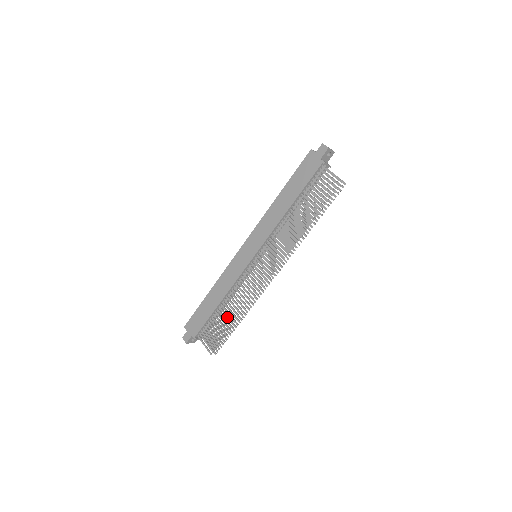
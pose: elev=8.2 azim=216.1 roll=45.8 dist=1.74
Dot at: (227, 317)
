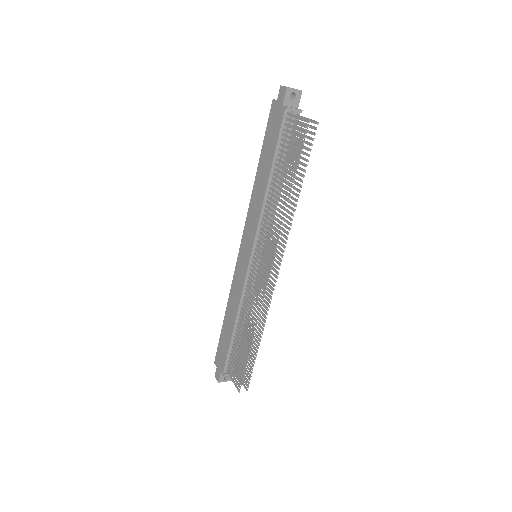
Dot at: occluded
